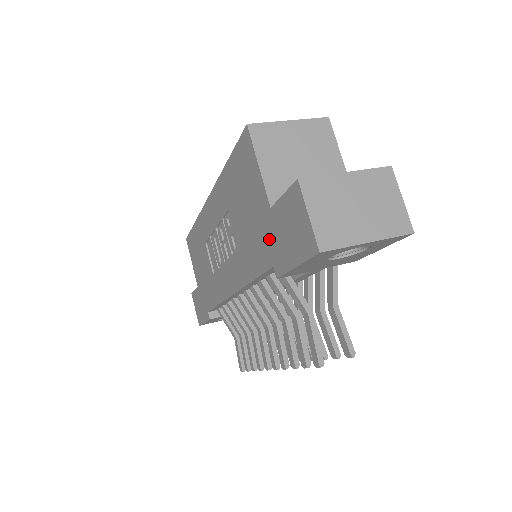
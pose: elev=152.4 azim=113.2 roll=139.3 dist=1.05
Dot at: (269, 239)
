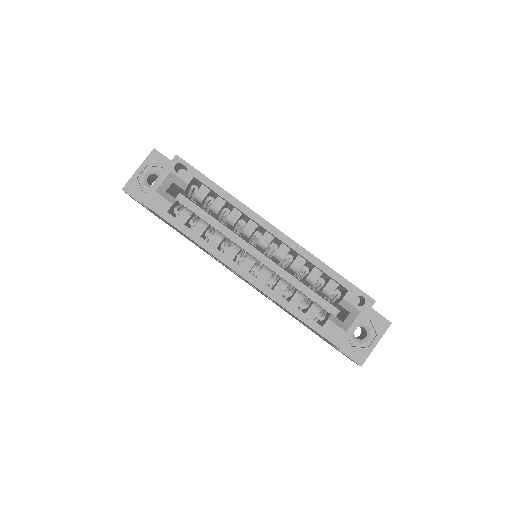
Dot at: occluded
